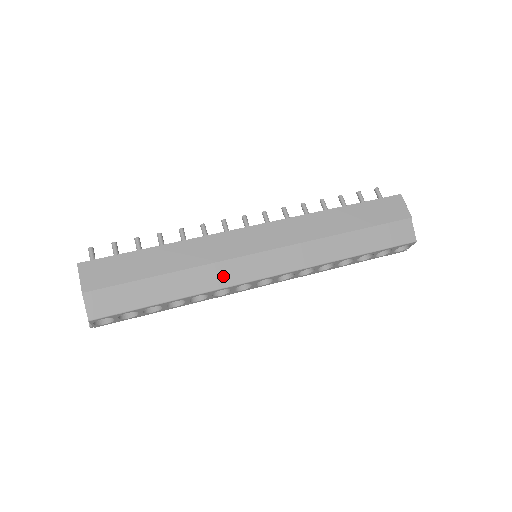
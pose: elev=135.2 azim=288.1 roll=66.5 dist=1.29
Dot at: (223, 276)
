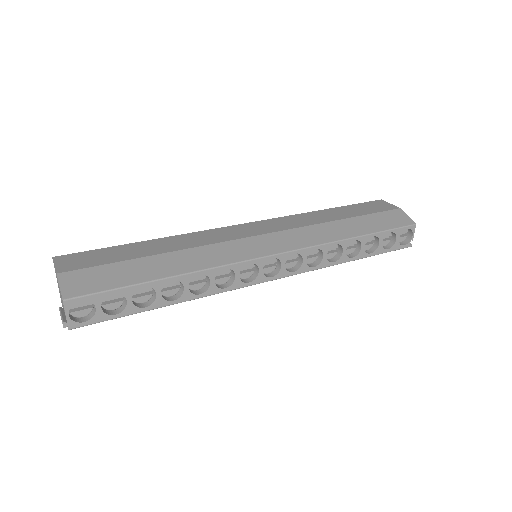
Dot at: (223, 255)
